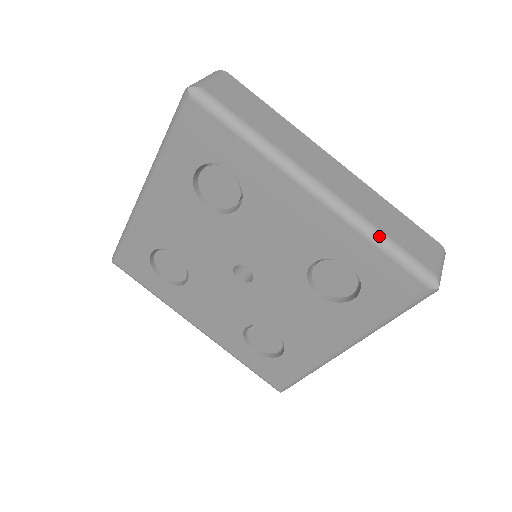
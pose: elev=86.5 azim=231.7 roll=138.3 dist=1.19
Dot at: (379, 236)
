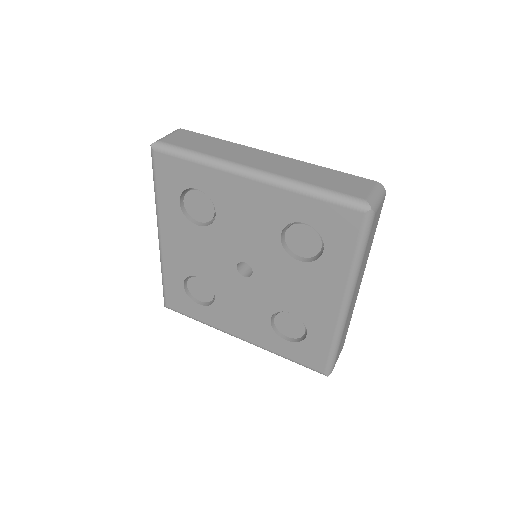
Dot at: (309, 188)
